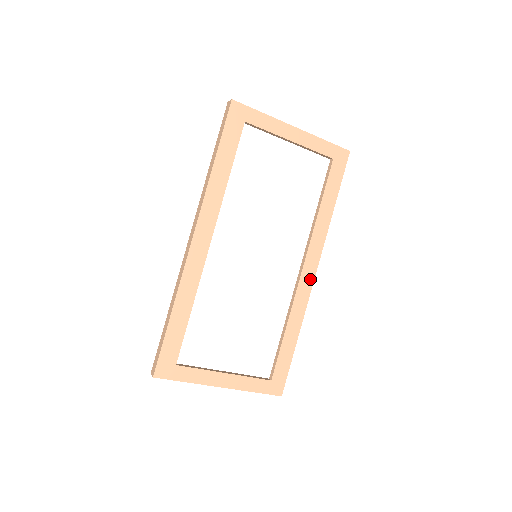
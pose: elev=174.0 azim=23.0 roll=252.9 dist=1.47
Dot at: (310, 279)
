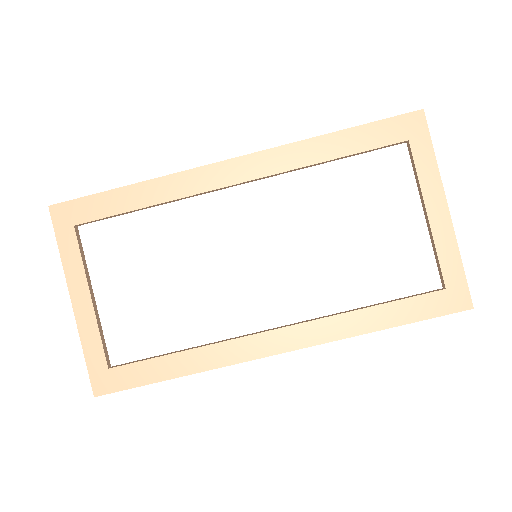
Dot at: (267, 349)
